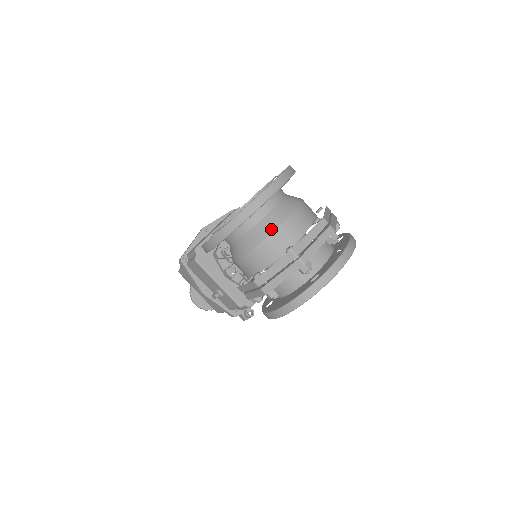
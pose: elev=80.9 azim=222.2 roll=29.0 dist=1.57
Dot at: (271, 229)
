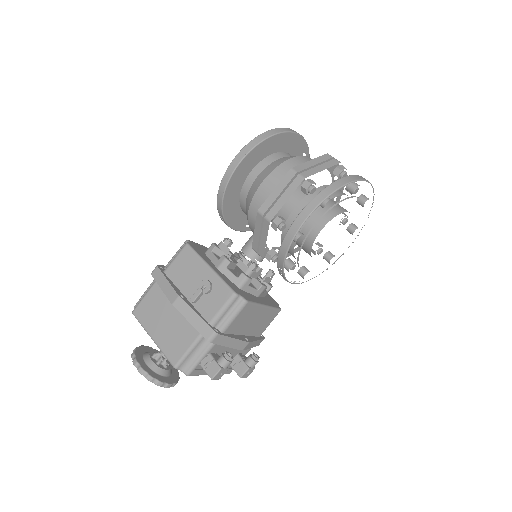
Dot at: occluded
